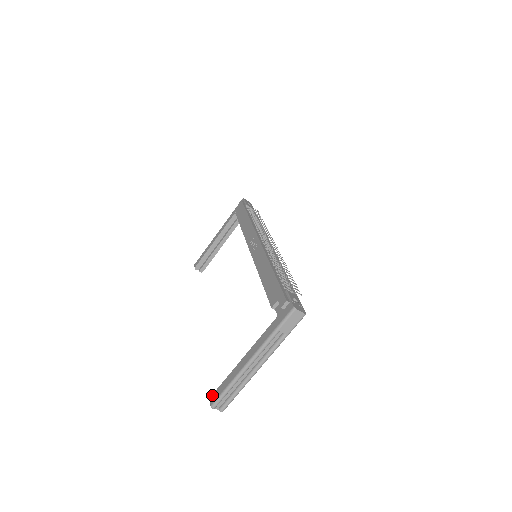
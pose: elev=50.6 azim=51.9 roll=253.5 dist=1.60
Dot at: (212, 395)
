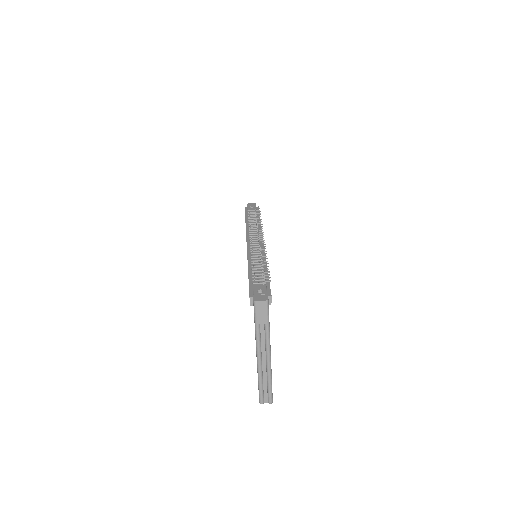
Dot at: occluded
